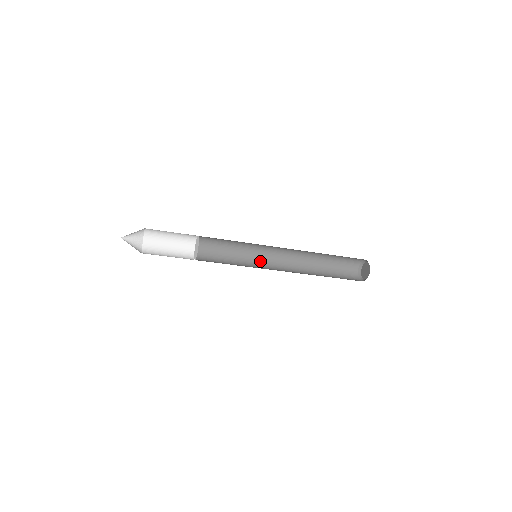
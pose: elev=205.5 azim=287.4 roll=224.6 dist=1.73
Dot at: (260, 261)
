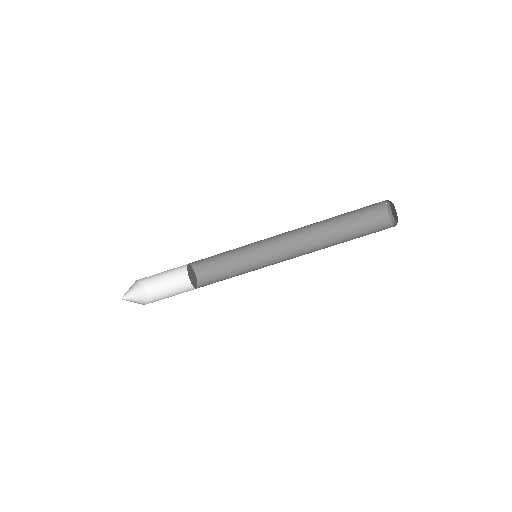
Dot at: occluded
